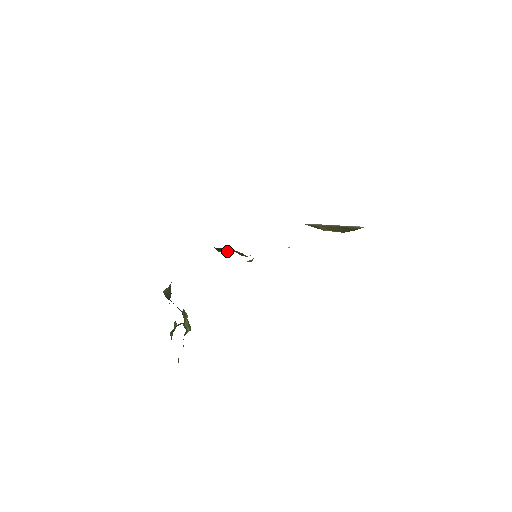
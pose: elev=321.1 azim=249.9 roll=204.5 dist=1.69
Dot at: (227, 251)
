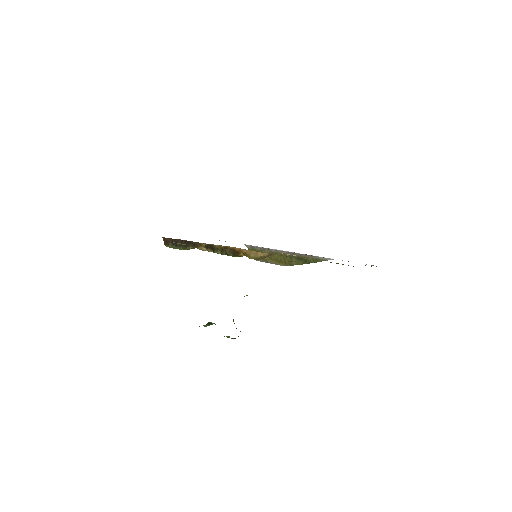
Dot at: (188, 246)
